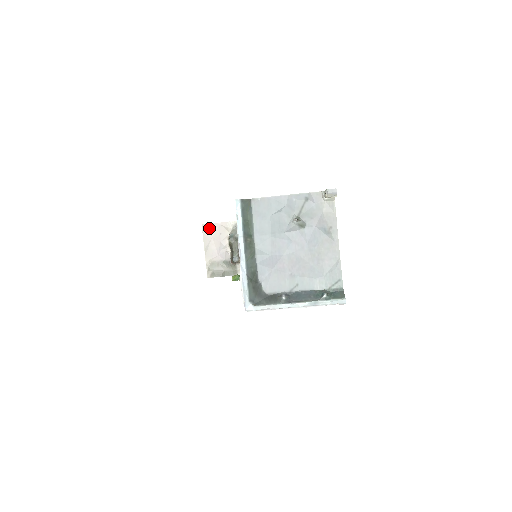
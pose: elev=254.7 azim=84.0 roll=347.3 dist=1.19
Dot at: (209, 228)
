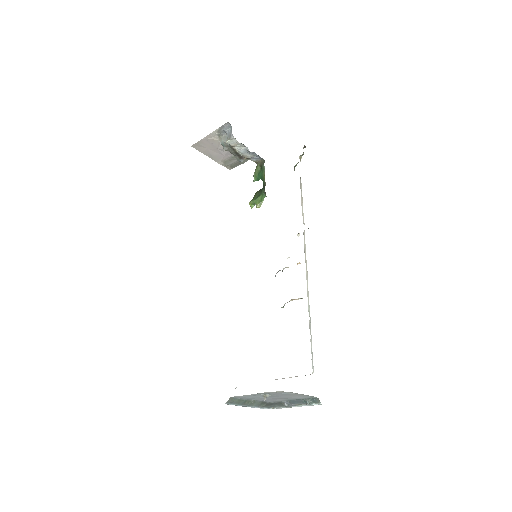
Dot at: (199, 145)
